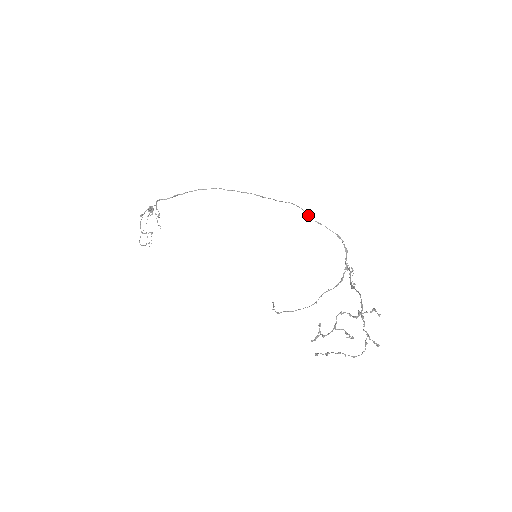
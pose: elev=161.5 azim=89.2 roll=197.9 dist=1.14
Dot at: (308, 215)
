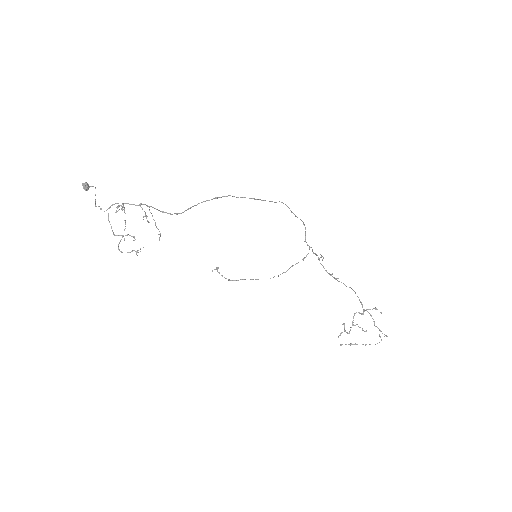
Dot at: (291, 211)
